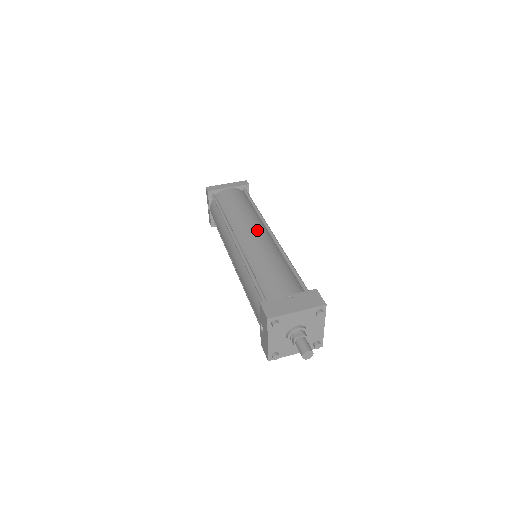
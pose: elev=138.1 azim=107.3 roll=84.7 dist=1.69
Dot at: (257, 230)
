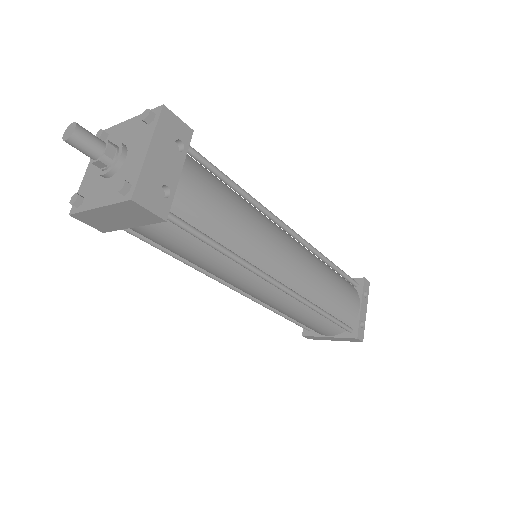
Dot at: occluded
